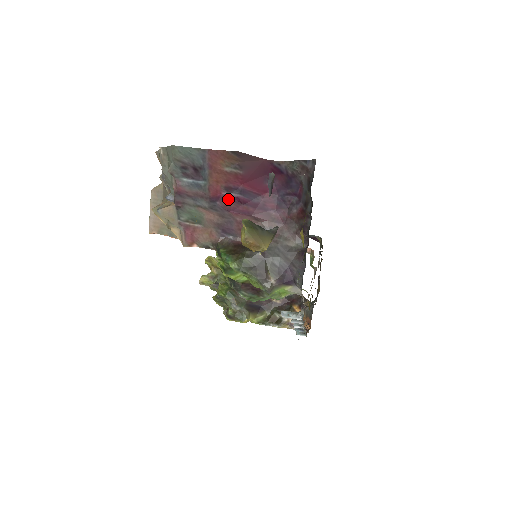
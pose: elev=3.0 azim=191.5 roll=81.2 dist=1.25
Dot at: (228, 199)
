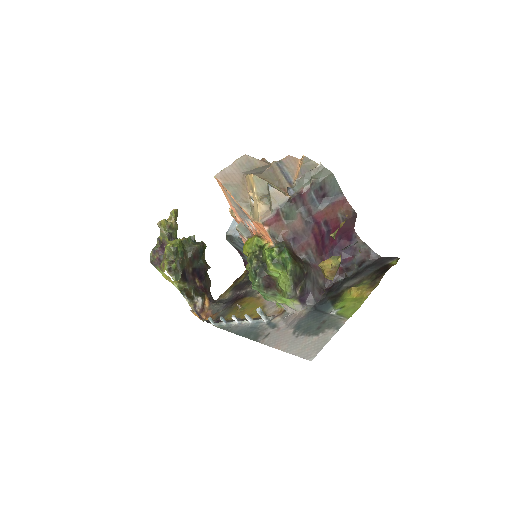
Dot at: (319, 227)
